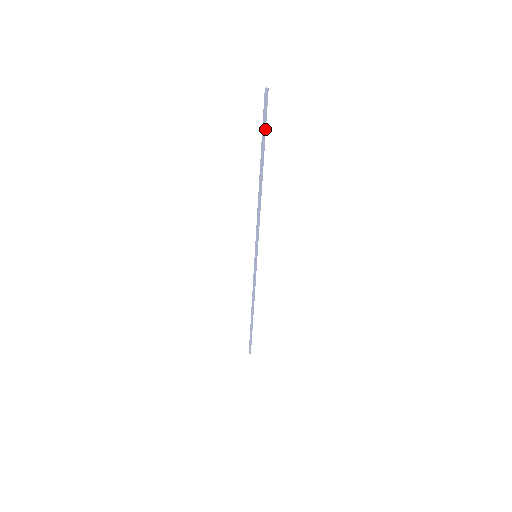
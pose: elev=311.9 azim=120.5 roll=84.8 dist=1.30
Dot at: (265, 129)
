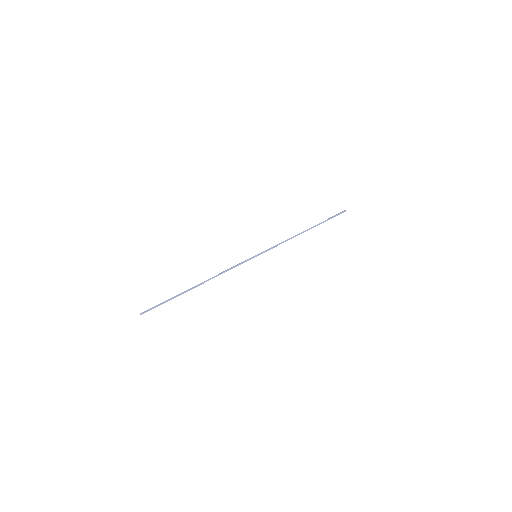
Dot at: occluded
